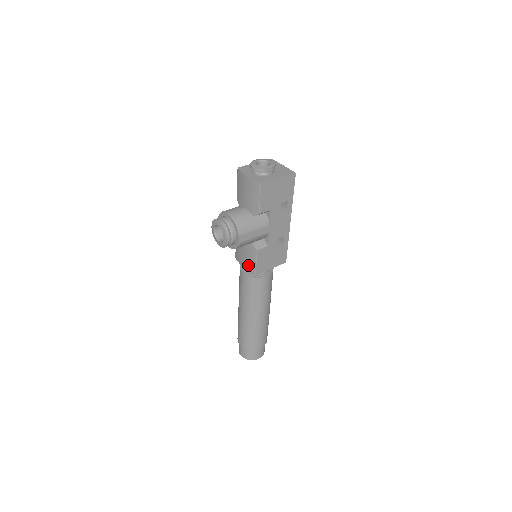
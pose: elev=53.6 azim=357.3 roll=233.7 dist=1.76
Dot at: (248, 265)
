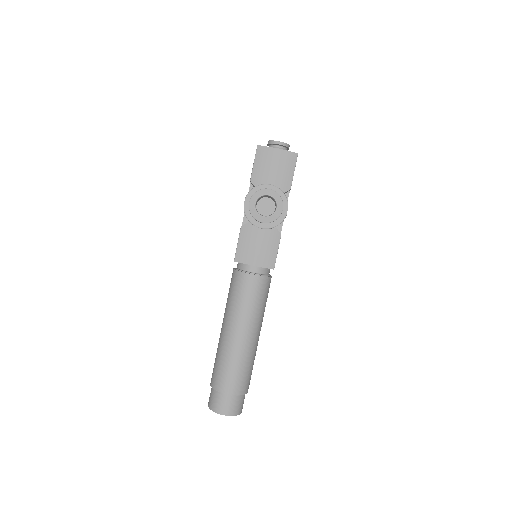
Dot at: (265, 259)
